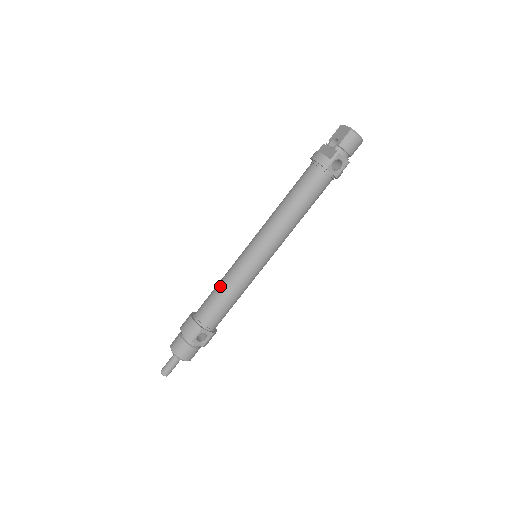
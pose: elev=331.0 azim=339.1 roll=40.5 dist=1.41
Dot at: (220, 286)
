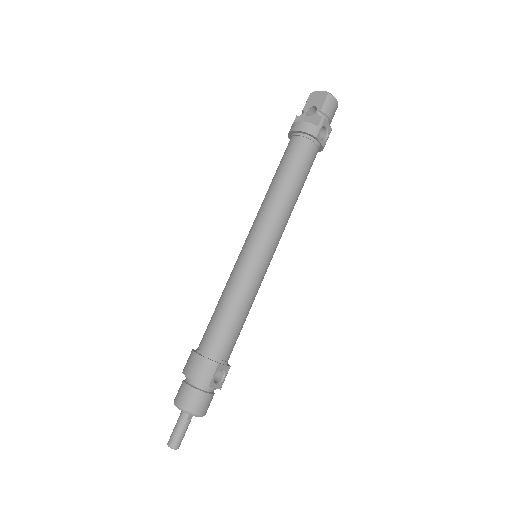
Dot at: (226, 303)
